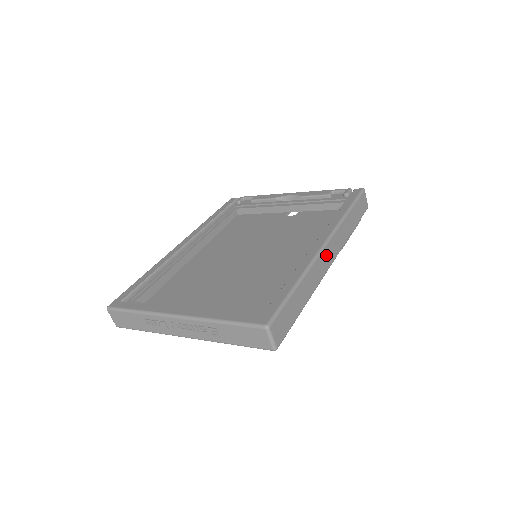
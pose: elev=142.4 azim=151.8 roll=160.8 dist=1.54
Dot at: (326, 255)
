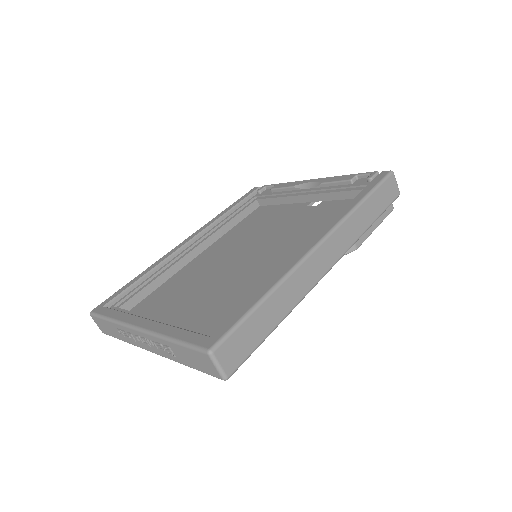
Dot at: (320, 258)
